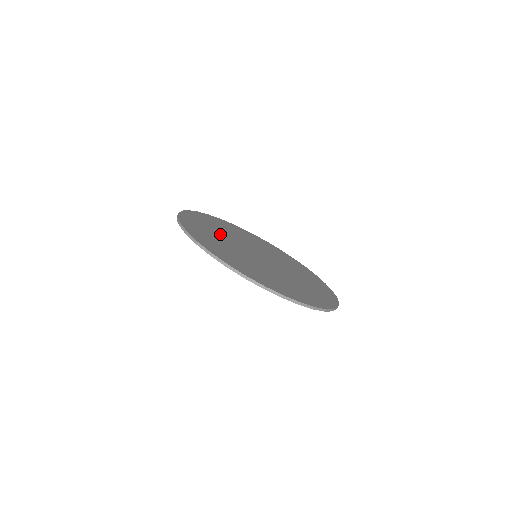
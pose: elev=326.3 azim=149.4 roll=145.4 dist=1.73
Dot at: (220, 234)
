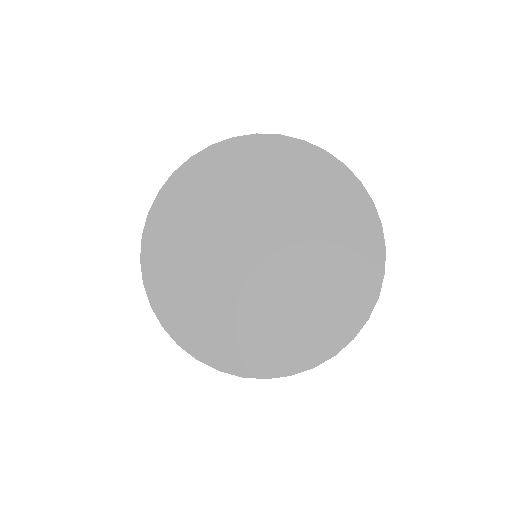
Dot at: (217, 298)
